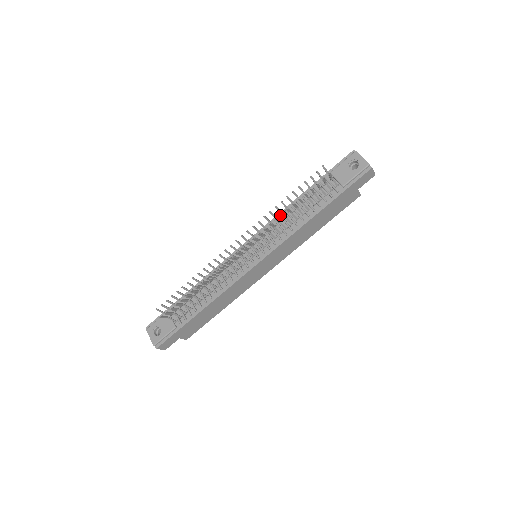
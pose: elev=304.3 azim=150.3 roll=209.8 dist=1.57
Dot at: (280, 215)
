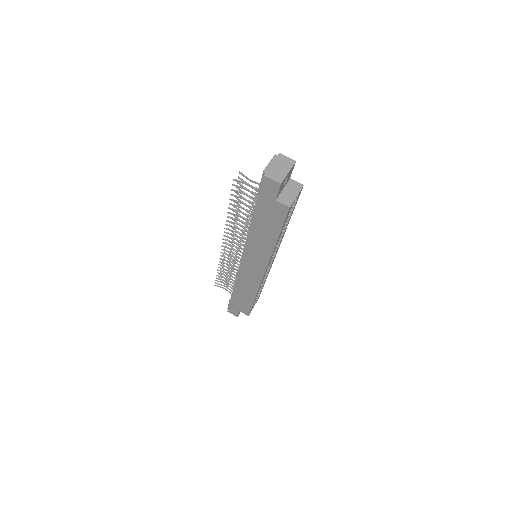
Dot at: occluded
